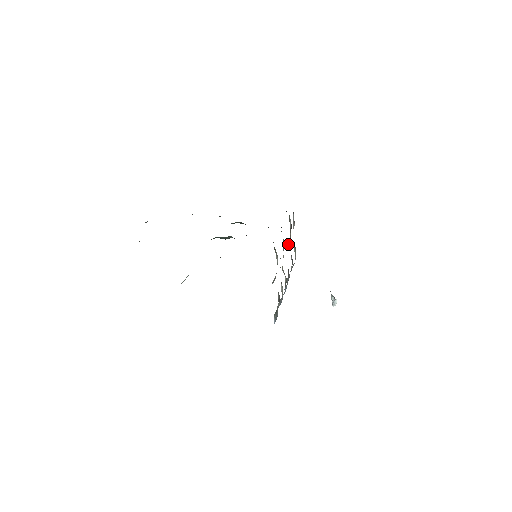
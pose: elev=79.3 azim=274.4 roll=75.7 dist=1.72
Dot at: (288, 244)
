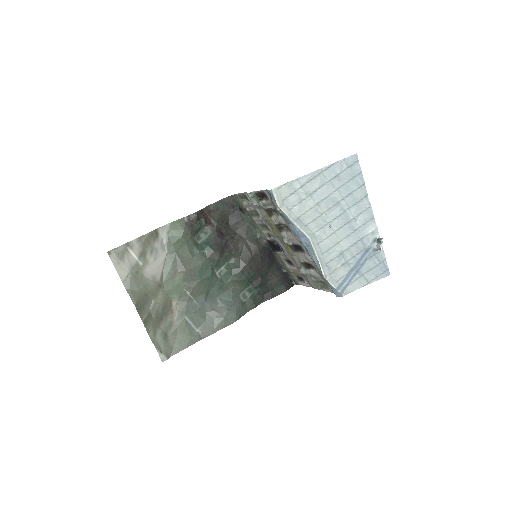
Dot at: (297, 266)
